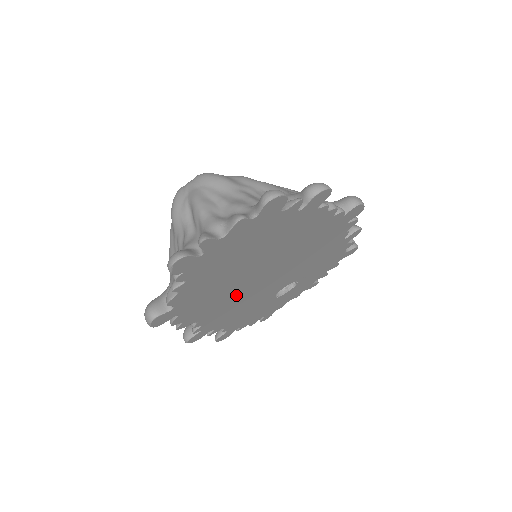
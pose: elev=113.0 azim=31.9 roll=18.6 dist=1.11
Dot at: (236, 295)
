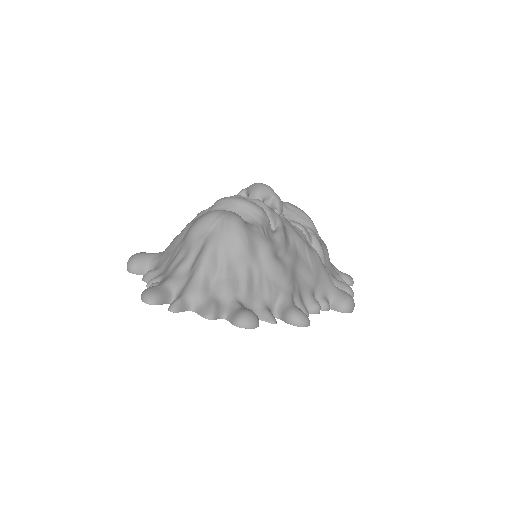
Dot at: occluded
